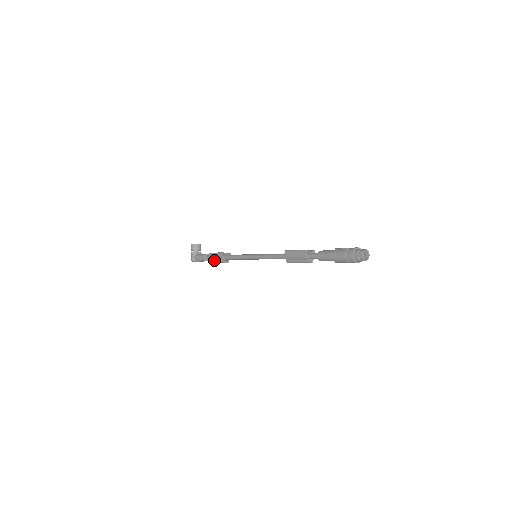
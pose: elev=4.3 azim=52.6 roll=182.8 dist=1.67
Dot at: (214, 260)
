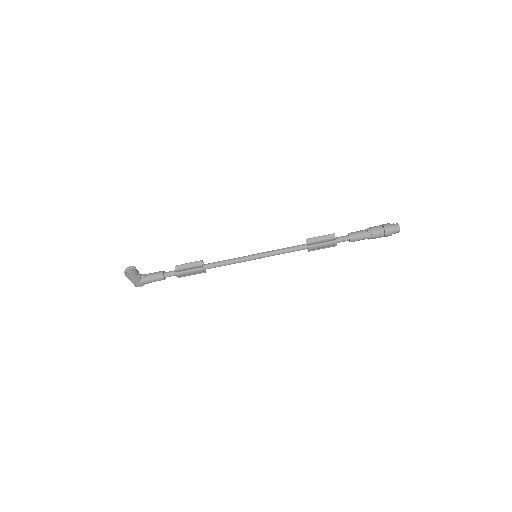
Dot at: (184, 276)
